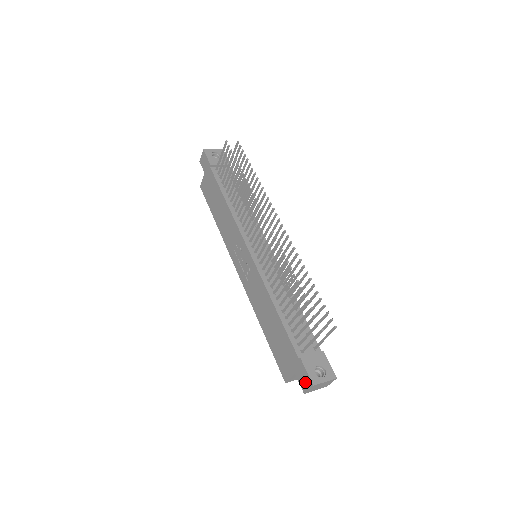
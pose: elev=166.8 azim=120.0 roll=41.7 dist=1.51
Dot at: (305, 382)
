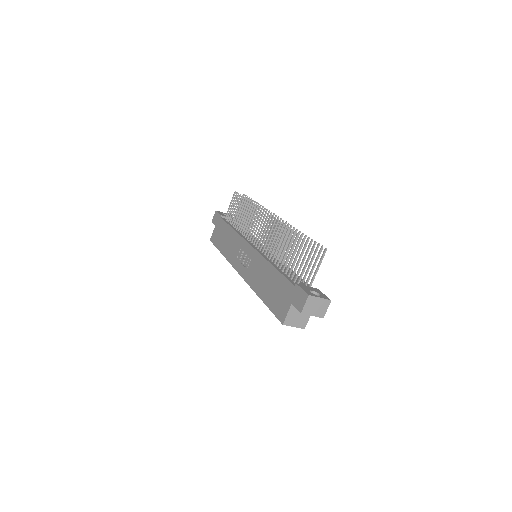
Dot at: (301, 300)
